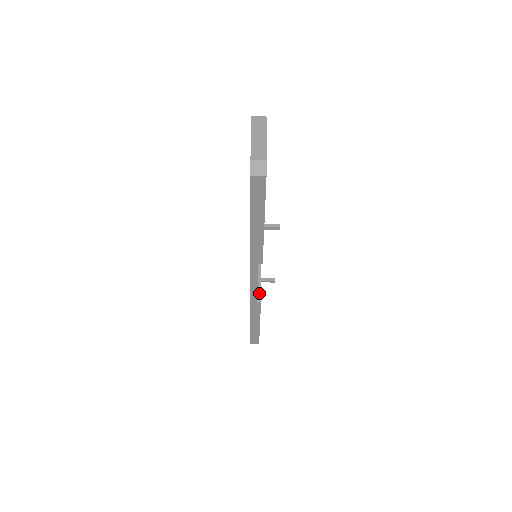
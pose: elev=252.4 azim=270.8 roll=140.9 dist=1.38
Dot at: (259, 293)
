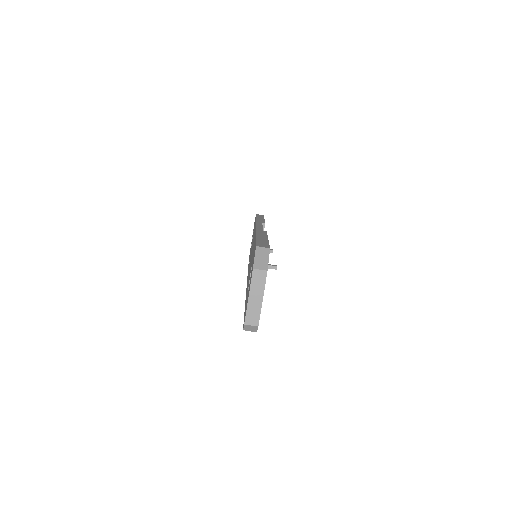
Dot at: occluded
